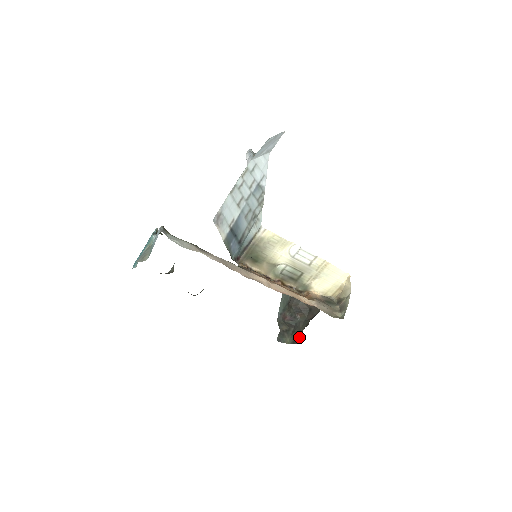
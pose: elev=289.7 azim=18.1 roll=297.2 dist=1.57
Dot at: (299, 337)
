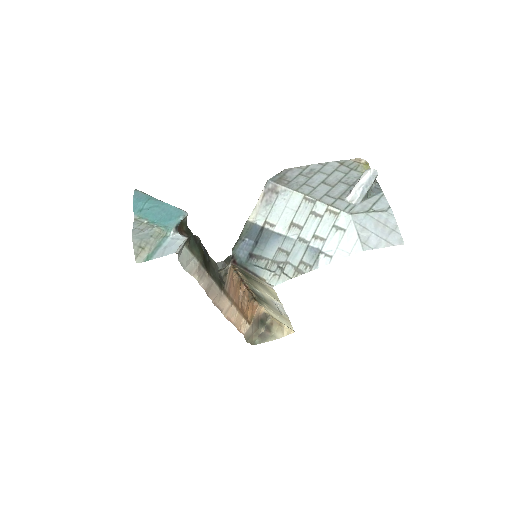
Dot at: occluded
